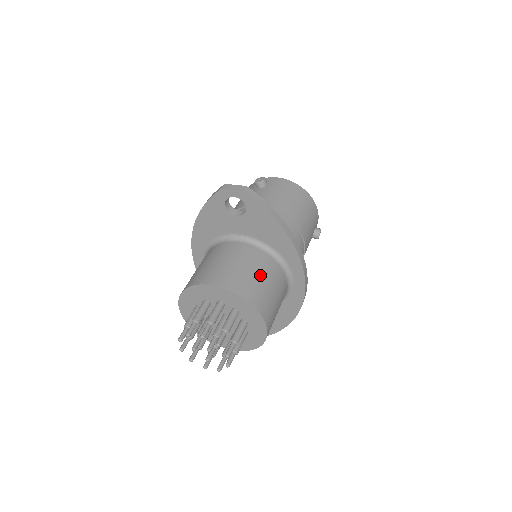
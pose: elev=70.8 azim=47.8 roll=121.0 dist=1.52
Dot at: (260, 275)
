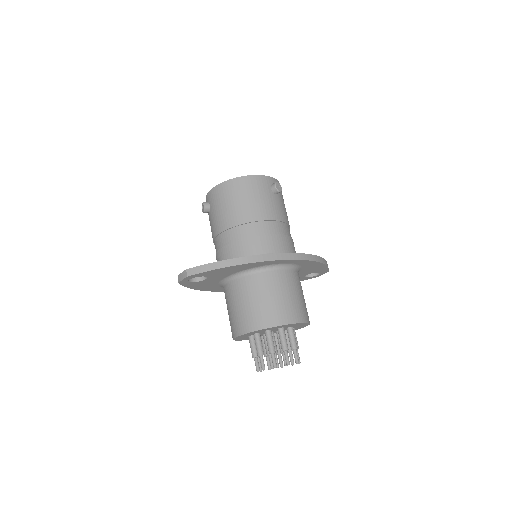
Dot at: (256, 299)
